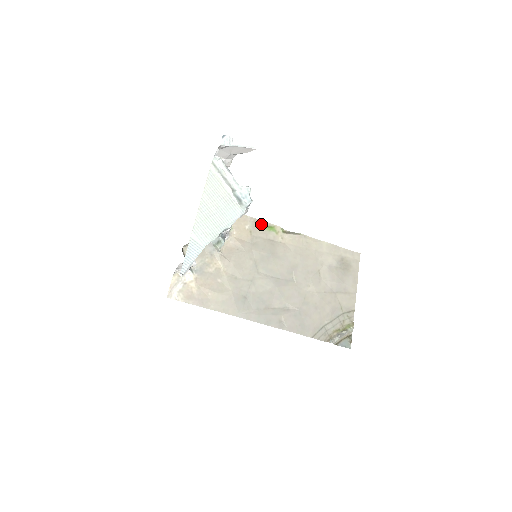
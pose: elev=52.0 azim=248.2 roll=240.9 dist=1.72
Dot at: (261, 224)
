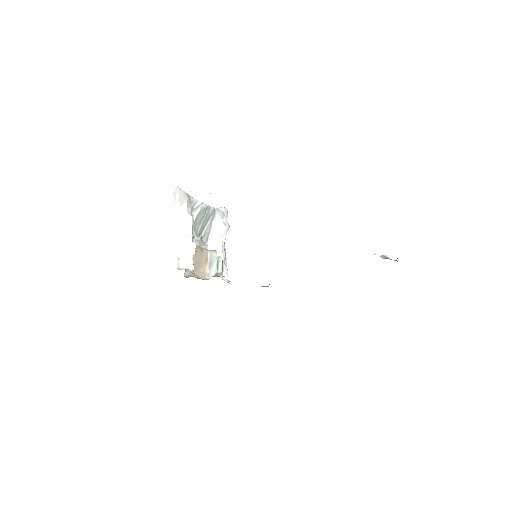
Dot at: occluded
